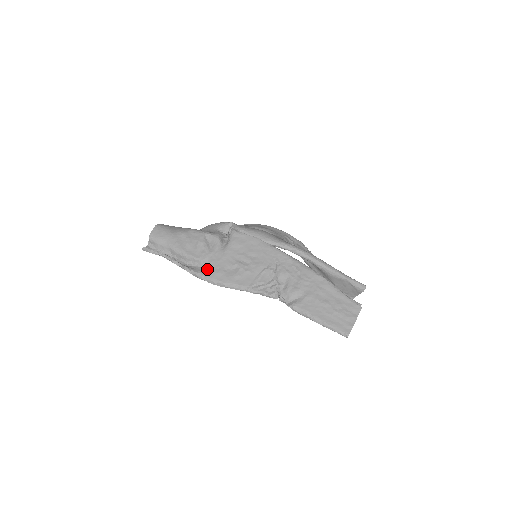
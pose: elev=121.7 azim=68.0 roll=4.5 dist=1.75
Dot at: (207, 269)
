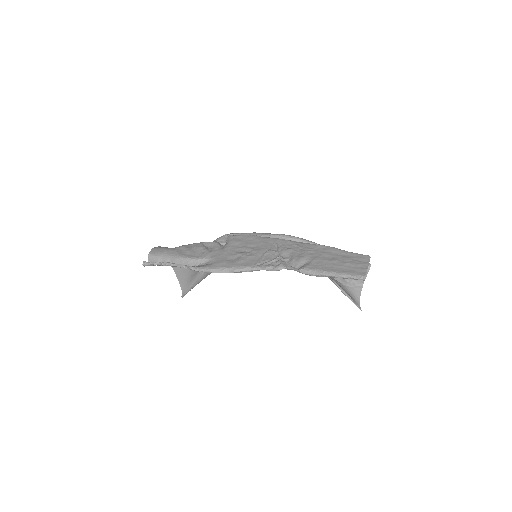
Dot at: (209, 263)
